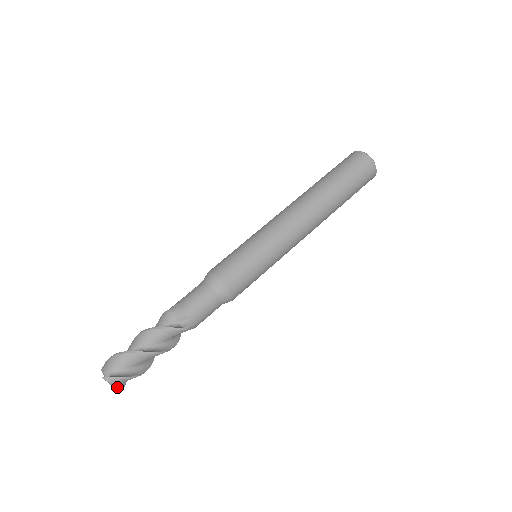
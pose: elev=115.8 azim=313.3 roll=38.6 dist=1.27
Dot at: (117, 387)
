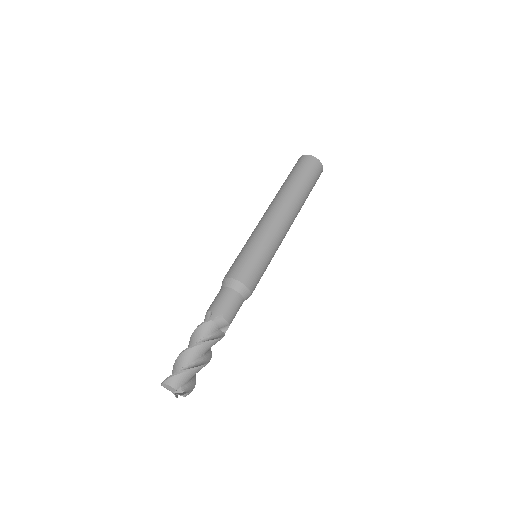
Dot at: occluded
